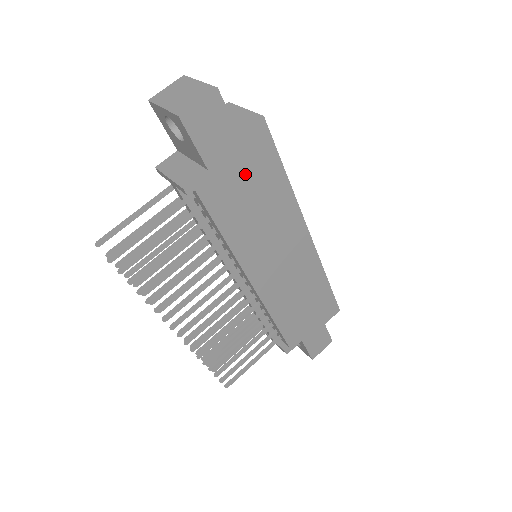
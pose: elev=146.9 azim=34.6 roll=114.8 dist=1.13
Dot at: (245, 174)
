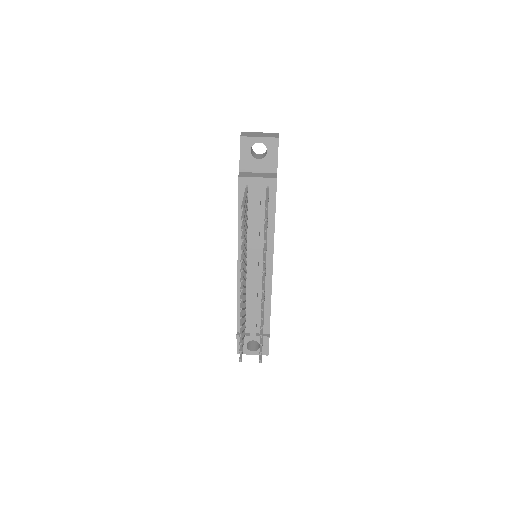
Dot at: occluded
